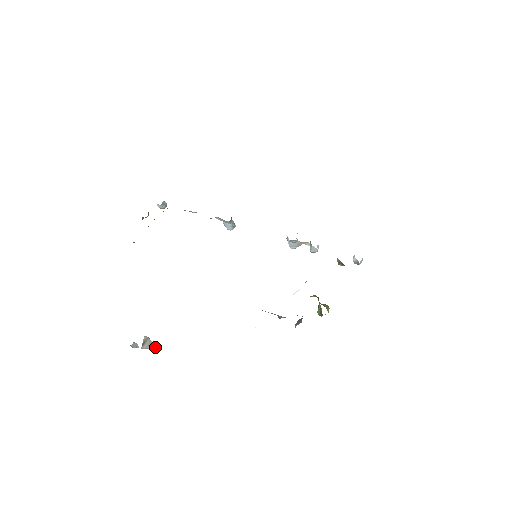
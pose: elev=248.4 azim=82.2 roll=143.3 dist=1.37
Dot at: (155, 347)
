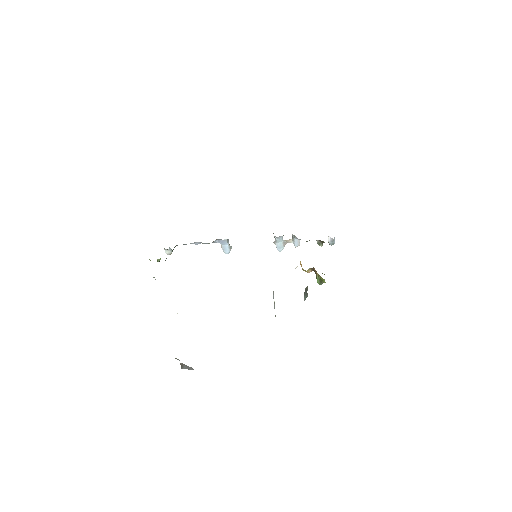
Dot at: (192, 369)
